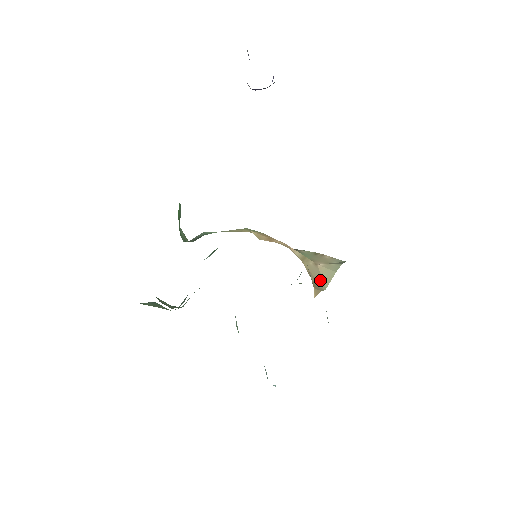
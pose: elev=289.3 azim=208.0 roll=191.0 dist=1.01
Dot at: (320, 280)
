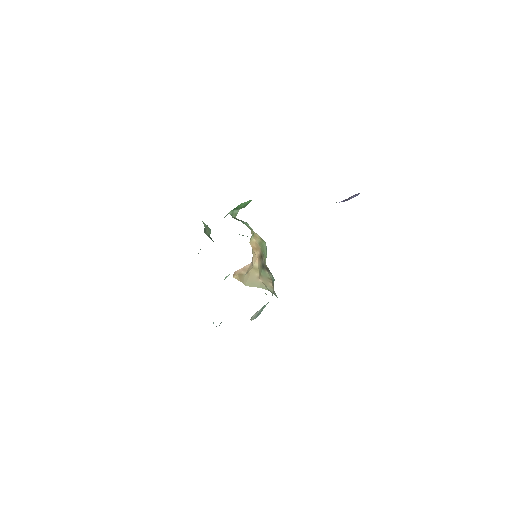
Dot at: (250, 282)
